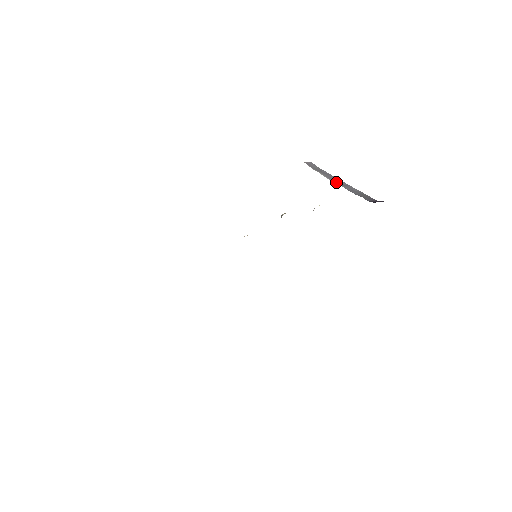
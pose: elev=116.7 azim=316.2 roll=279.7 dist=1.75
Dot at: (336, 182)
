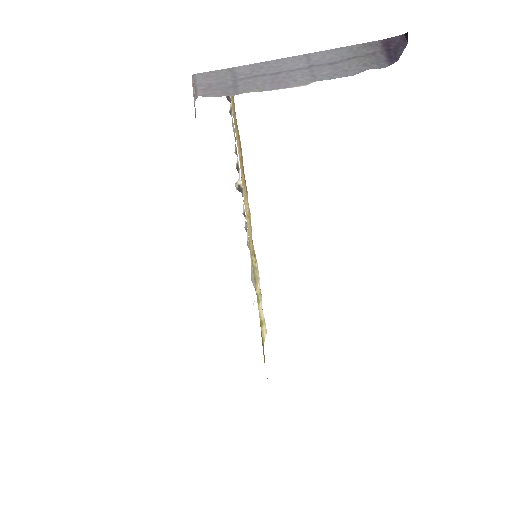
Dot at: (293, 80)
